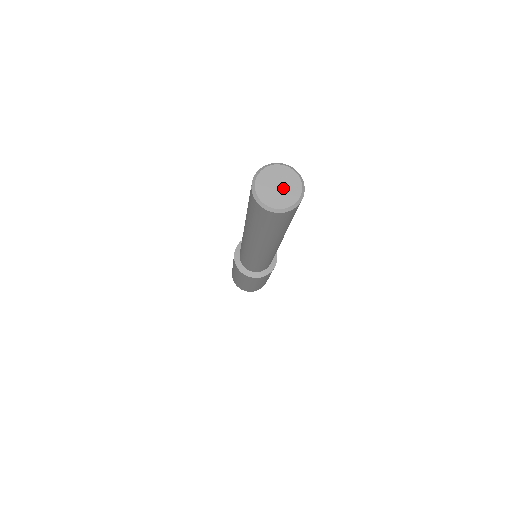
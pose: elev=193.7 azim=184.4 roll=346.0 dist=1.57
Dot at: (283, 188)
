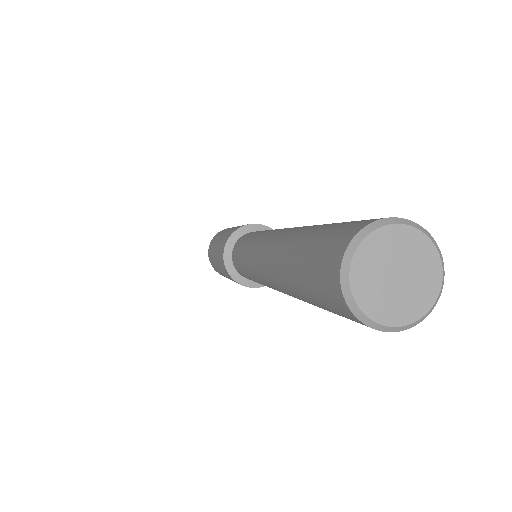
Dot at: (405, 270)
